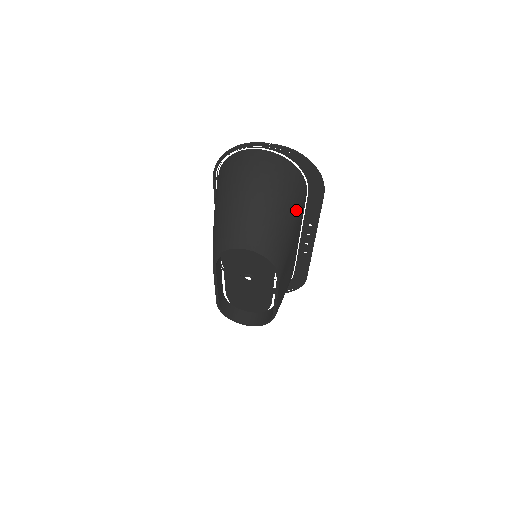
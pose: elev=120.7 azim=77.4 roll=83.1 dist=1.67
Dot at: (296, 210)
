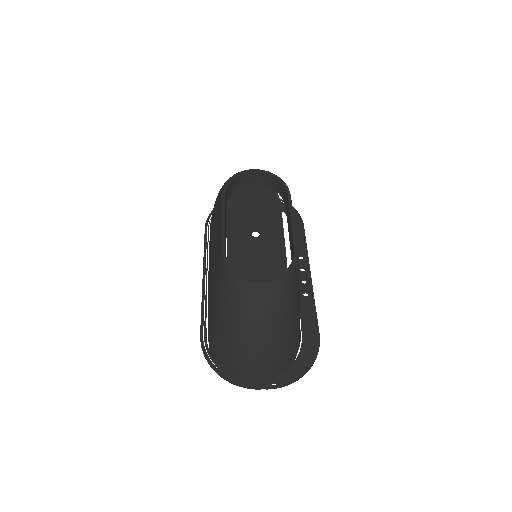
Dot at: occluded
